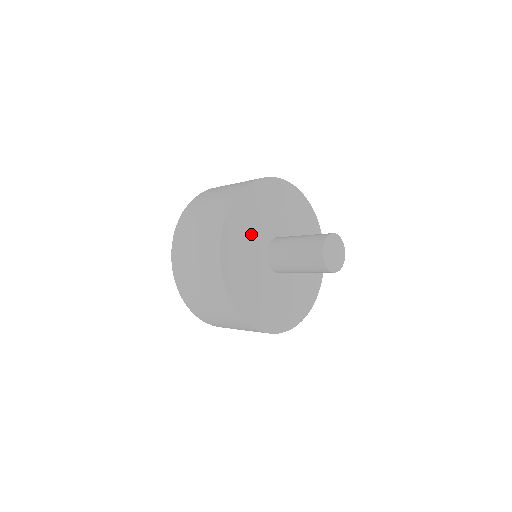
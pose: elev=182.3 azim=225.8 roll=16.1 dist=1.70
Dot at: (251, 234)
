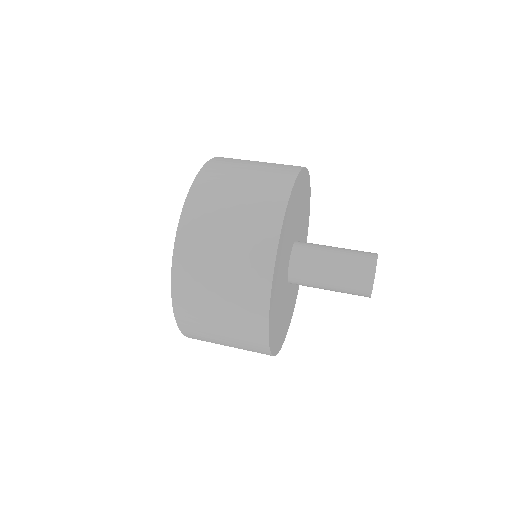
Dot at: (280, 286)
